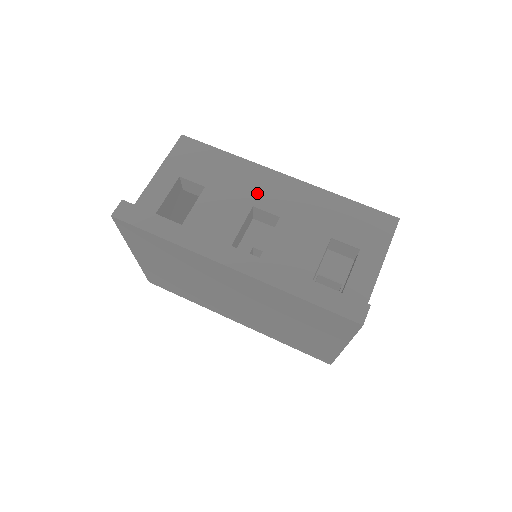
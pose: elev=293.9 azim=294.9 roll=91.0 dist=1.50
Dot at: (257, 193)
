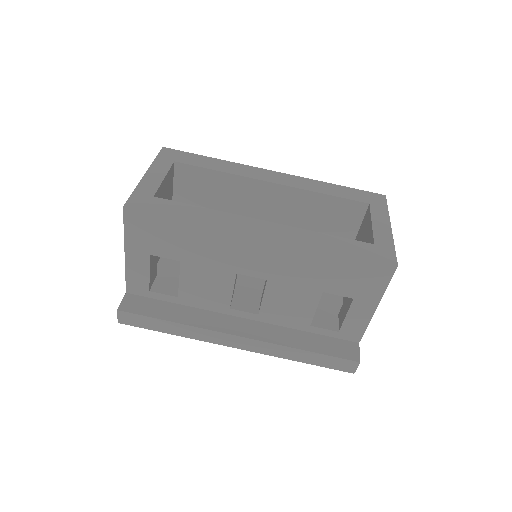
Dot at: (236, 261)
